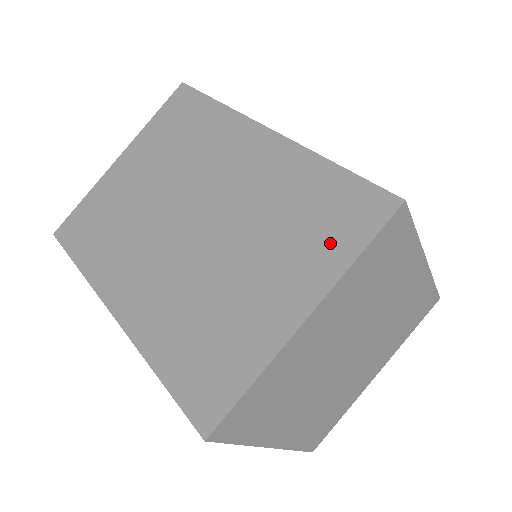
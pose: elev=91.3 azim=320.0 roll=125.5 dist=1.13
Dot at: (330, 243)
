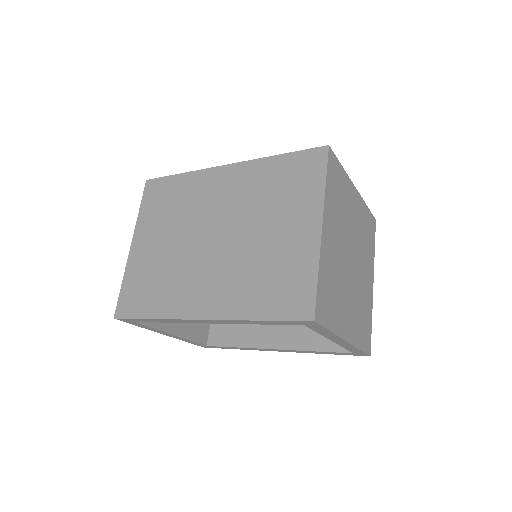
Dot at: (306, 188)
